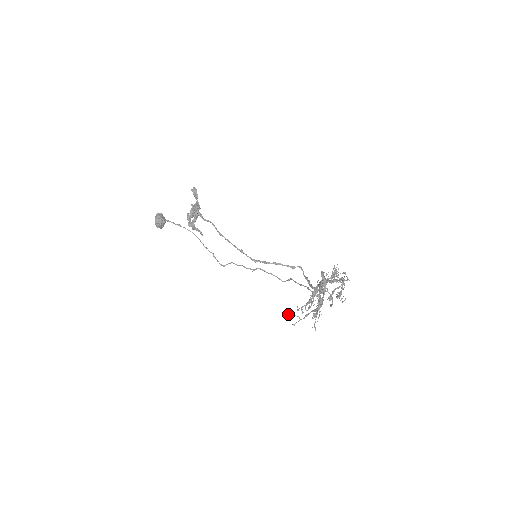
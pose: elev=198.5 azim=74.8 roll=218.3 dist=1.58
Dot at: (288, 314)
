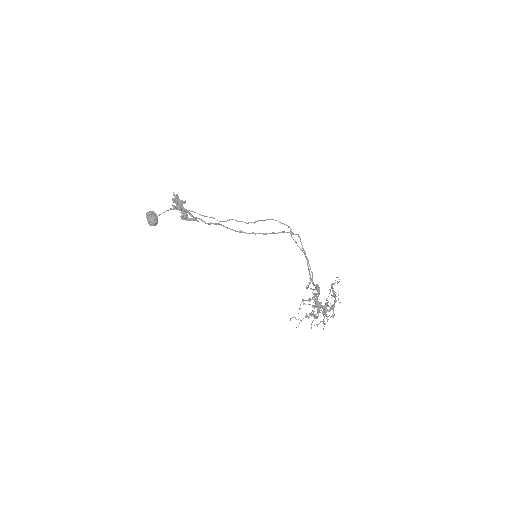
Dot at: (292, 317)
